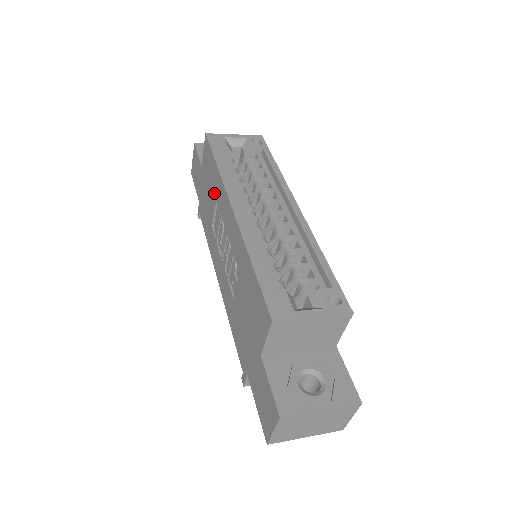
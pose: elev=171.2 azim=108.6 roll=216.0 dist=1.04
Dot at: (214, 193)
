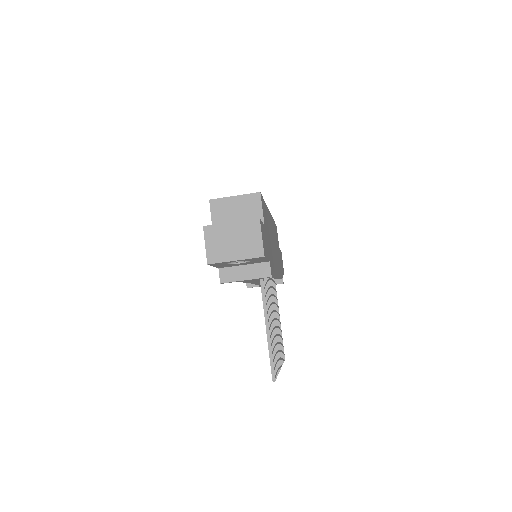
Dot at: occluded
